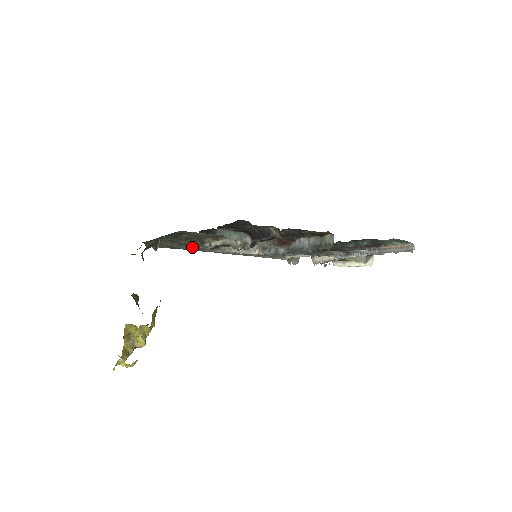
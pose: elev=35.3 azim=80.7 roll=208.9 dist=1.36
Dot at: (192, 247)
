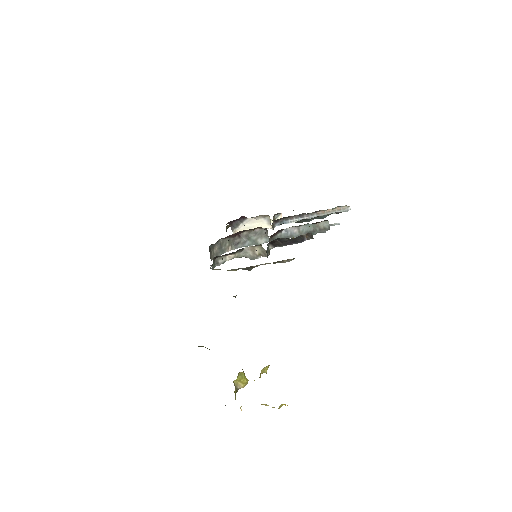
Dot at: occluded
